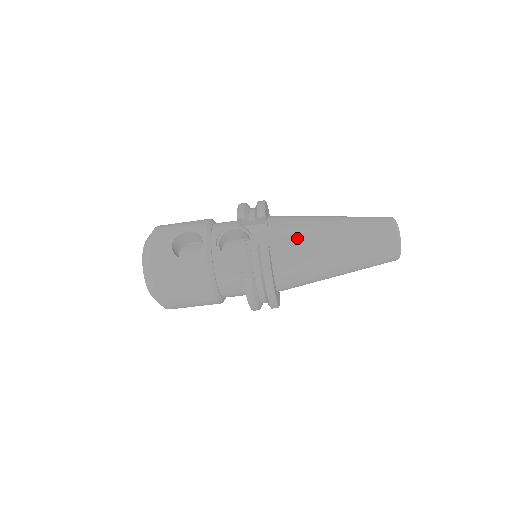
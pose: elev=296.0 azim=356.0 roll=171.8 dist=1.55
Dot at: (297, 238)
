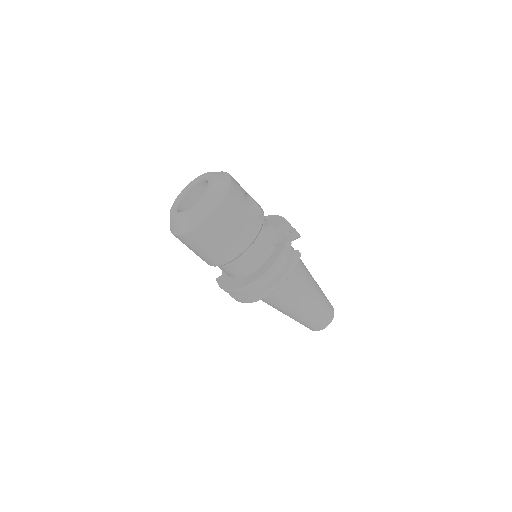
Dot at: (302, 267)
